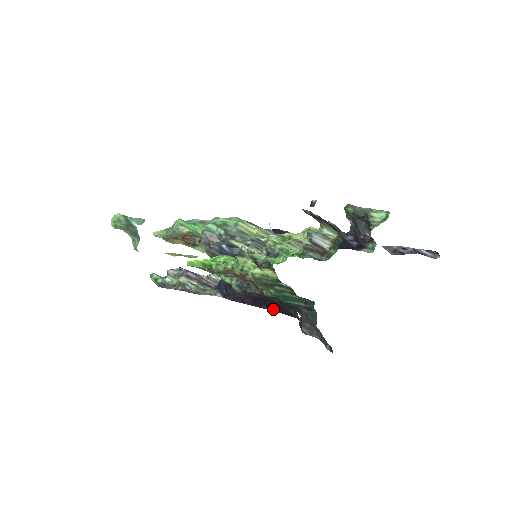
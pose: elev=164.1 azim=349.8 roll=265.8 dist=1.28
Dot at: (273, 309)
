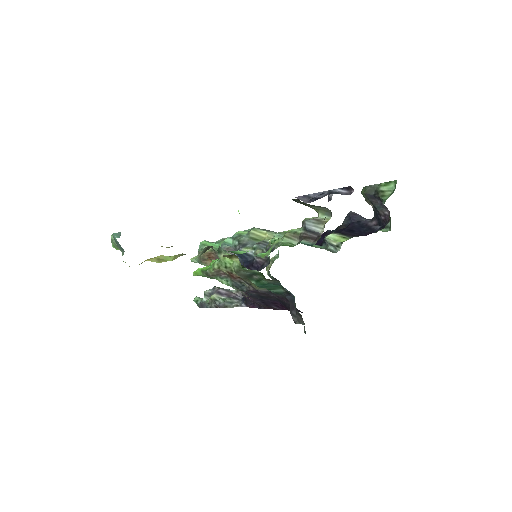
Dot at: (283, 308)
